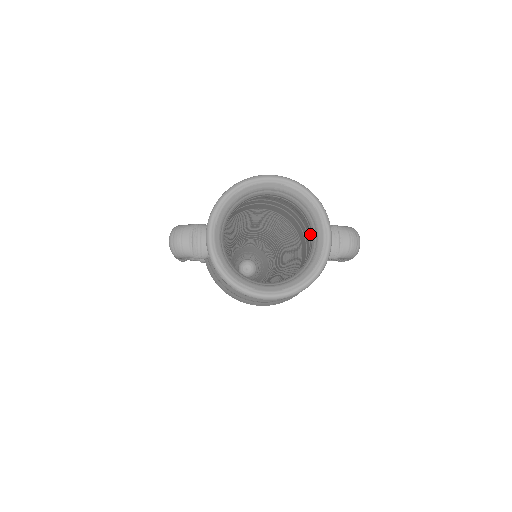
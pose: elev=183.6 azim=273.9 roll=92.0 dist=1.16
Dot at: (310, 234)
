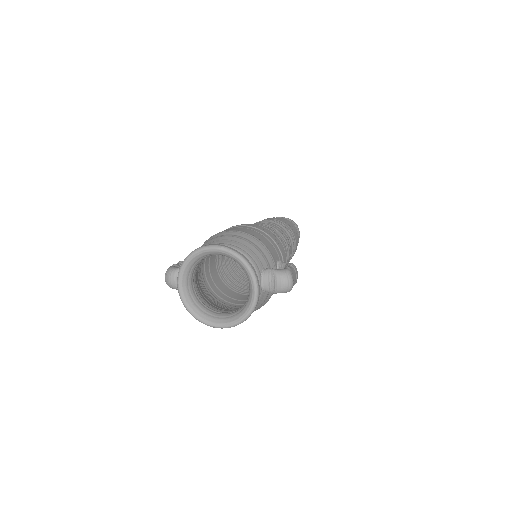
Dot at: occluded
